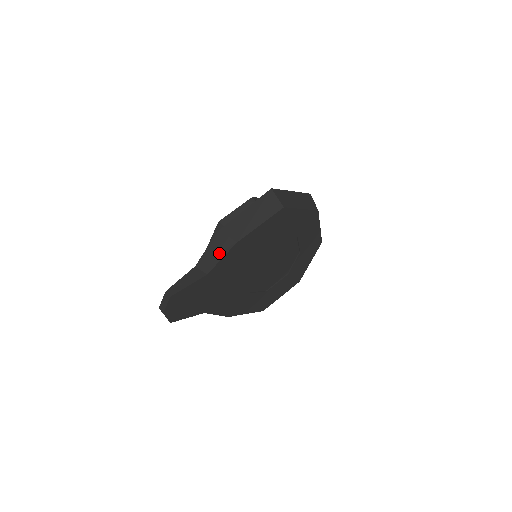
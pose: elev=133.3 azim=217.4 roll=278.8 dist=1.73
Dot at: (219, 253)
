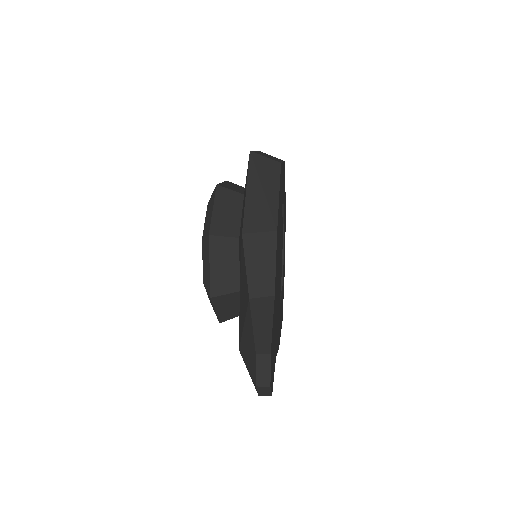
Dot at: (266, 259)
